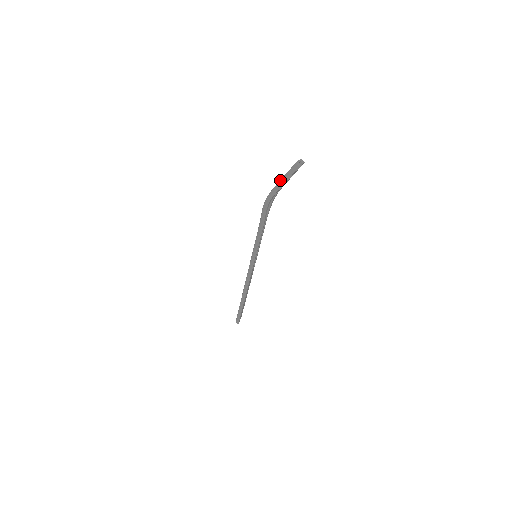
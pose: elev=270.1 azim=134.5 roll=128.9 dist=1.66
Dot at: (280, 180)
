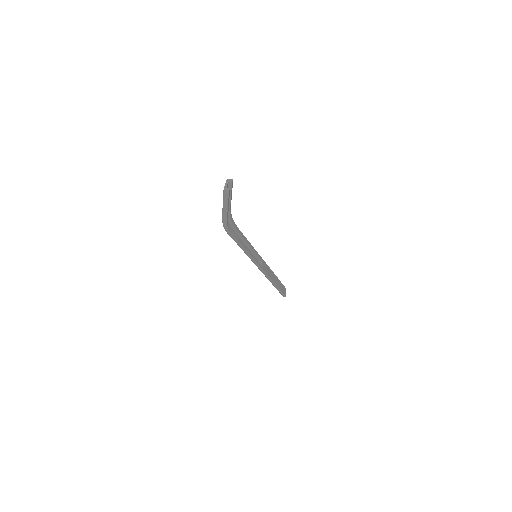
Dot at: (222, 208)
